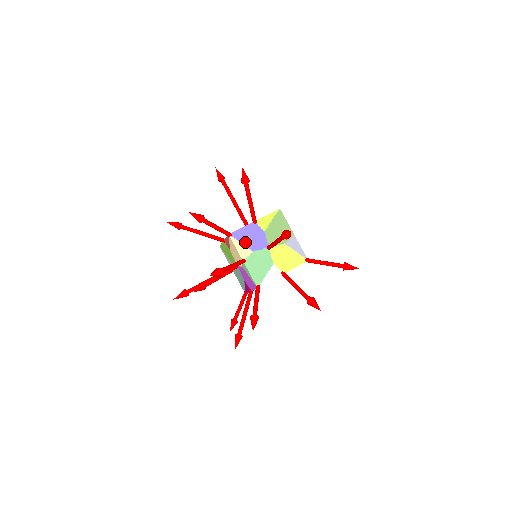
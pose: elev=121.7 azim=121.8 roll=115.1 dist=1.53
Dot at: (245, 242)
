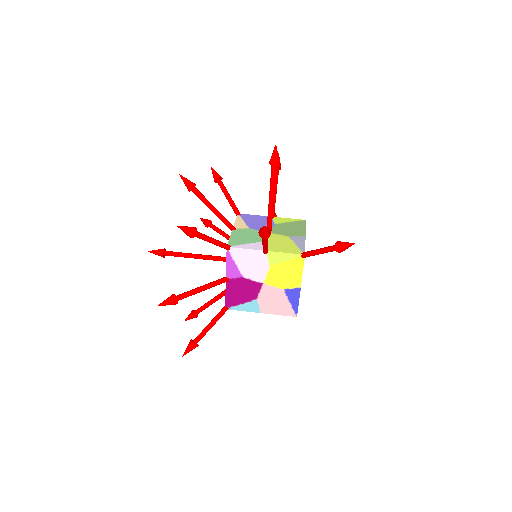
Dot at: (248, 222)
